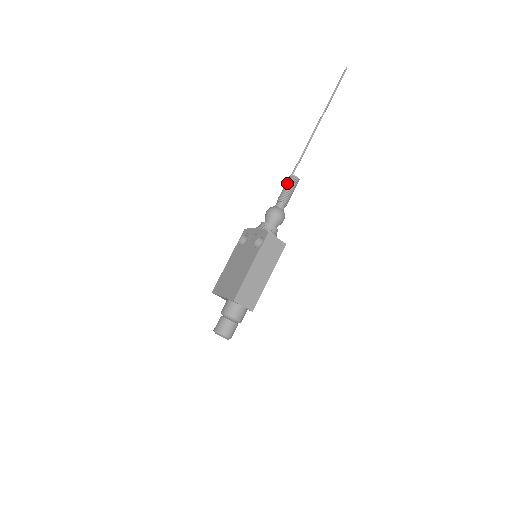
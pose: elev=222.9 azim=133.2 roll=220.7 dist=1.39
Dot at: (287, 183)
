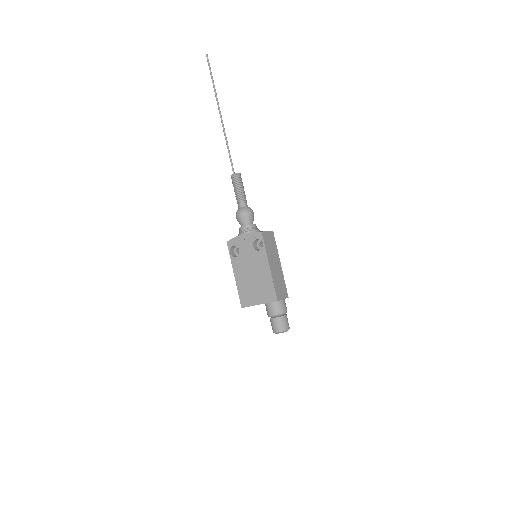
Dot at: (235, 183)
